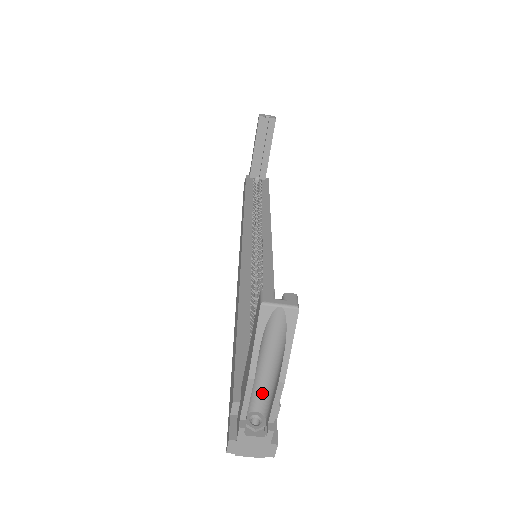
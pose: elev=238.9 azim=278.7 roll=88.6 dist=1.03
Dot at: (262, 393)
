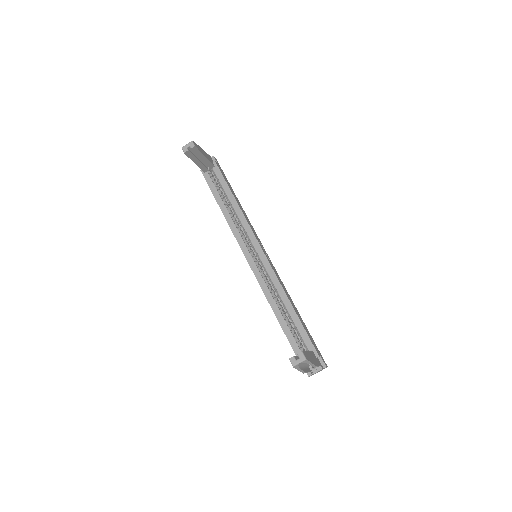
Dot at: occluded
